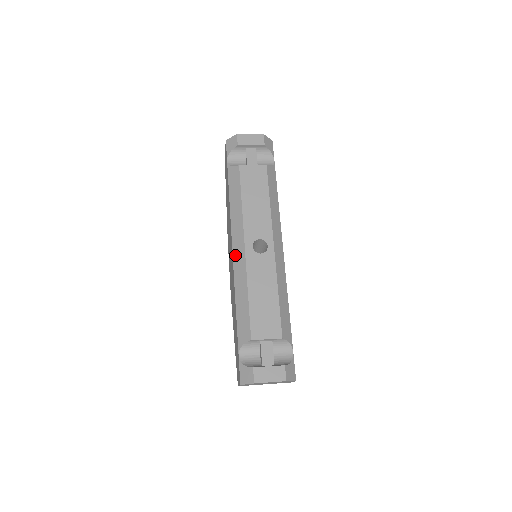
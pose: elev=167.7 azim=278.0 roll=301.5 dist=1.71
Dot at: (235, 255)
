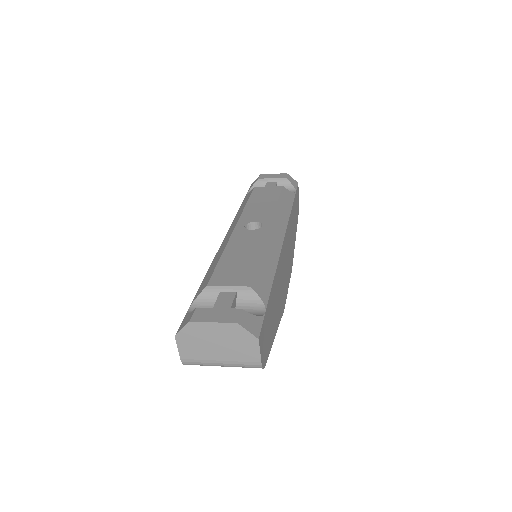
Dot at: (225, 238)
